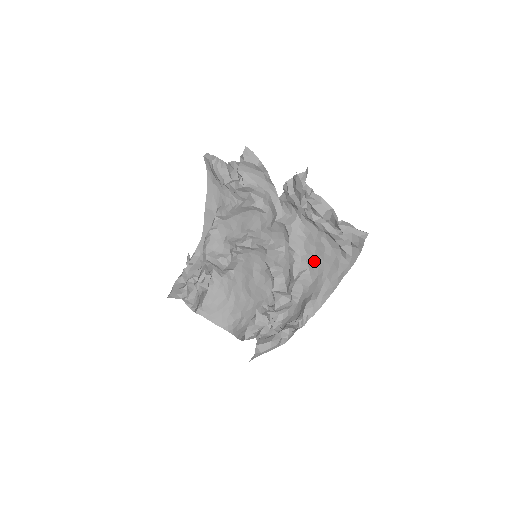
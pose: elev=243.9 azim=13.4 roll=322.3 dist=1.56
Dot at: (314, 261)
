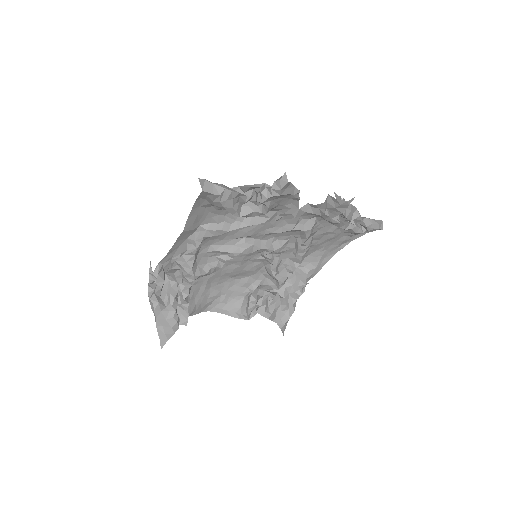
Dot at: (318, 243)
